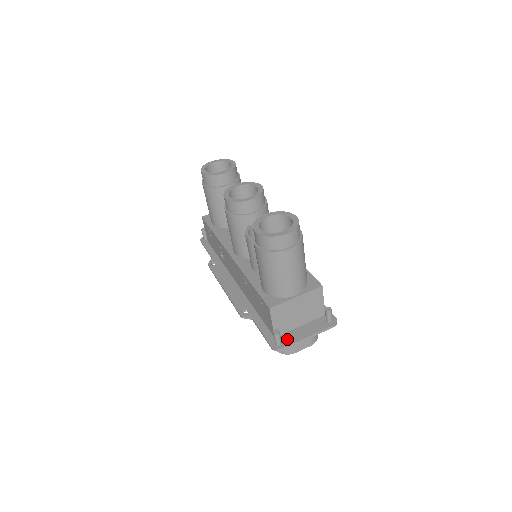
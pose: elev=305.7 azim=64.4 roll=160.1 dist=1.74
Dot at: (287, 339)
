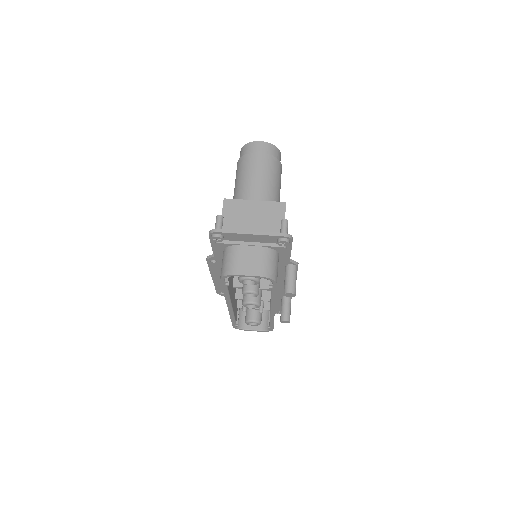
Dot at: occluded
